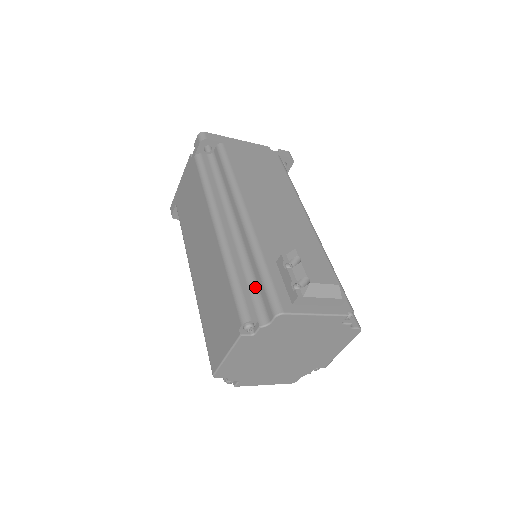
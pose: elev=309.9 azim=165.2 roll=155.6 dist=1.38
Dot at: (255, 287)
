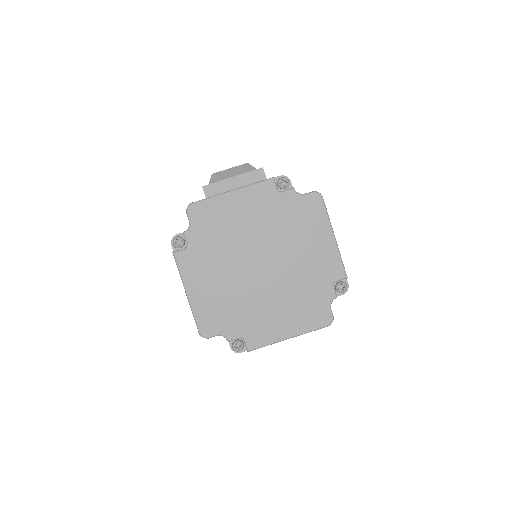
Dot at: occluded
